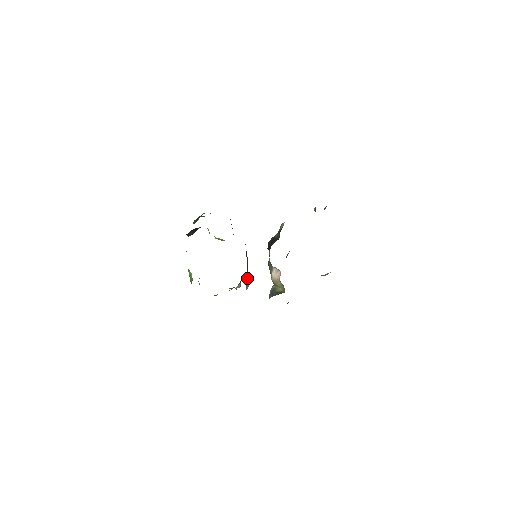
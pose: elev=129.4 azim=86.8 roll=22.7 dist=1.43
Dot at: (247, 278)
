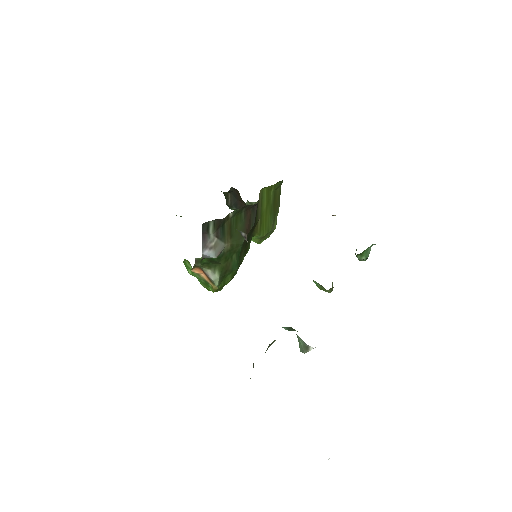
Dot at: (216, 238)
